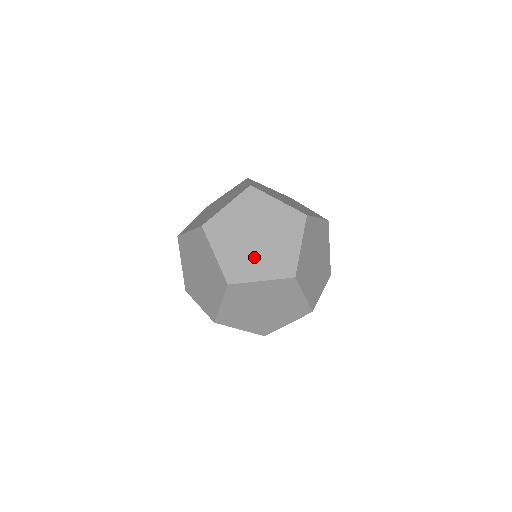
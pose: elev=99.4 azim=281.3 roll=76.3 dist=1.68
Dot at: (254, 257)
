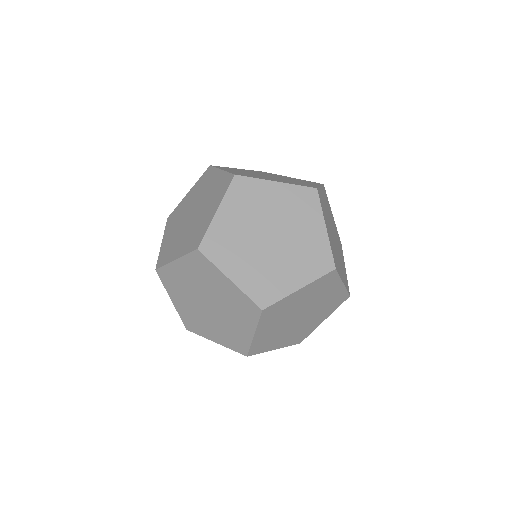
Dot at: (308, 322)
